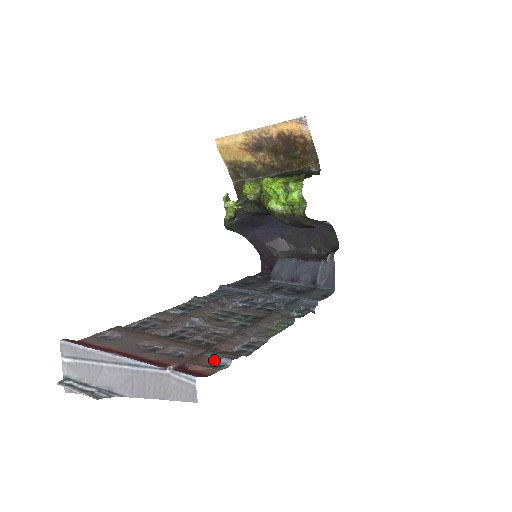
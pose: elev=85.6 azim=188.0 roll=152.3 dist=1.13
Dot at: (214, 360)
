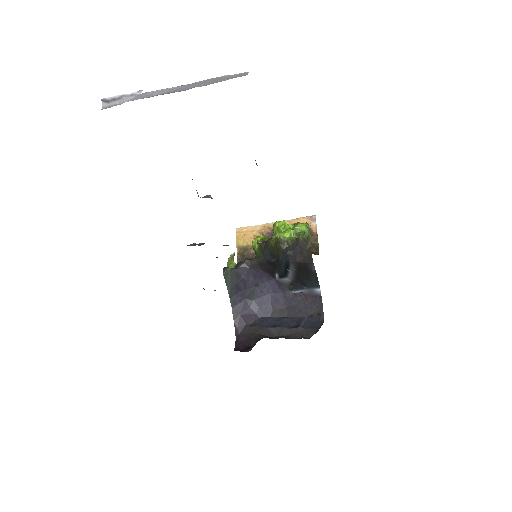
Dot at: occluded
